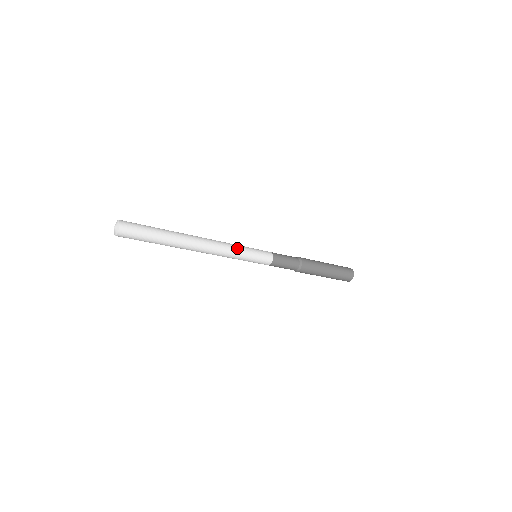
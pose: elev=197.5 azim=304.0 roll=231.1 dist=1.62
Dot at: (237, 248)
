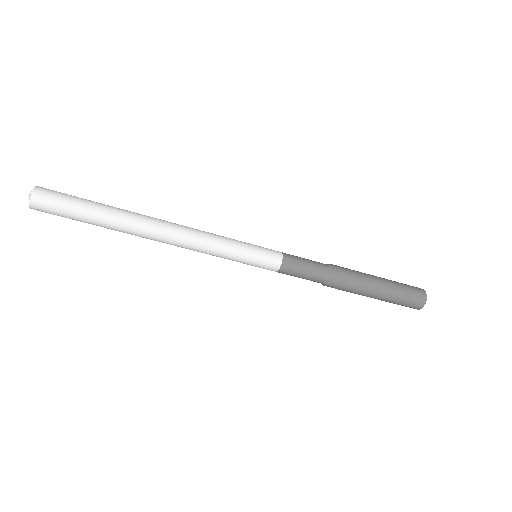
Dot at: (221, 236)
